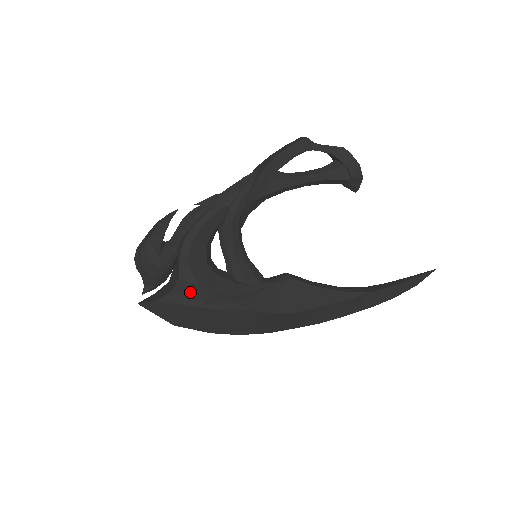
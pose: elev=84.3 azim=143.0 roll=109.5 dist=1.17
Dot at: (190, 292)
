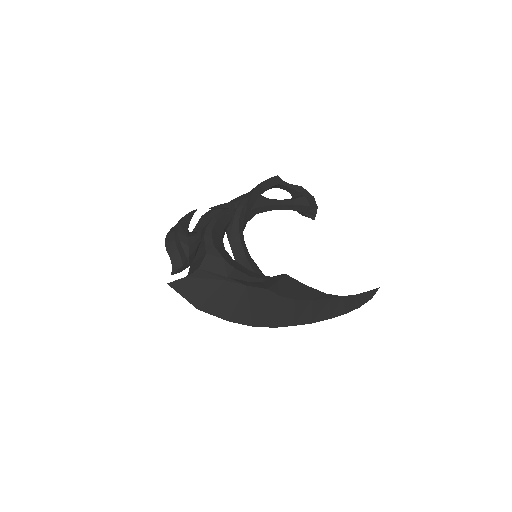
Dot at: (215, 267)
